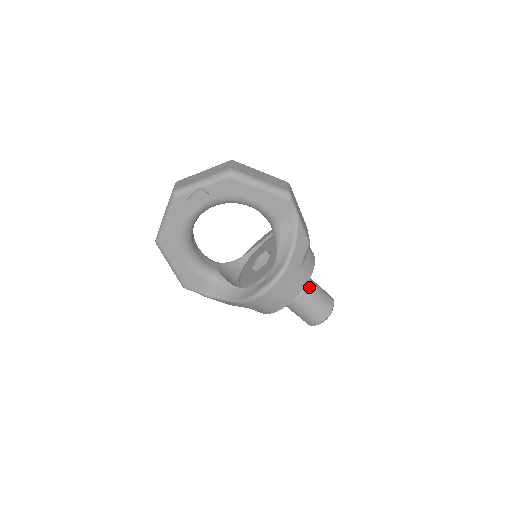
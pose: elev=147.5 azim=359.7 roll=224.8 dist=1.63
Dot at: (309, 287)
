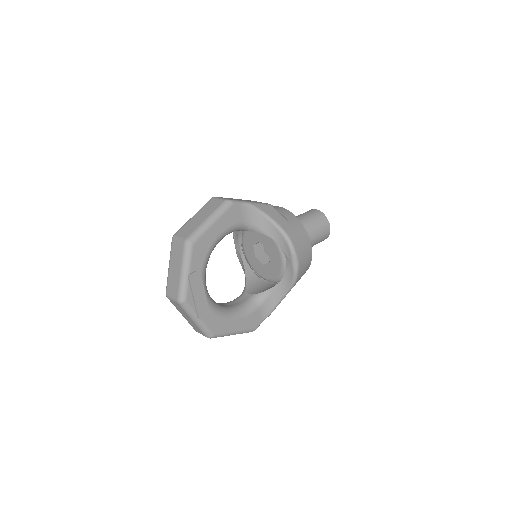
Dot at: occluded
